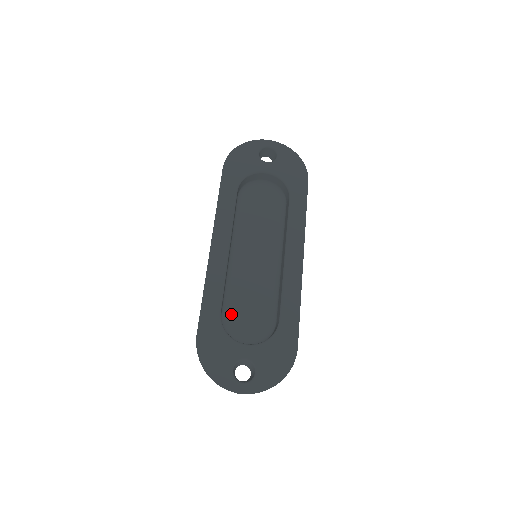
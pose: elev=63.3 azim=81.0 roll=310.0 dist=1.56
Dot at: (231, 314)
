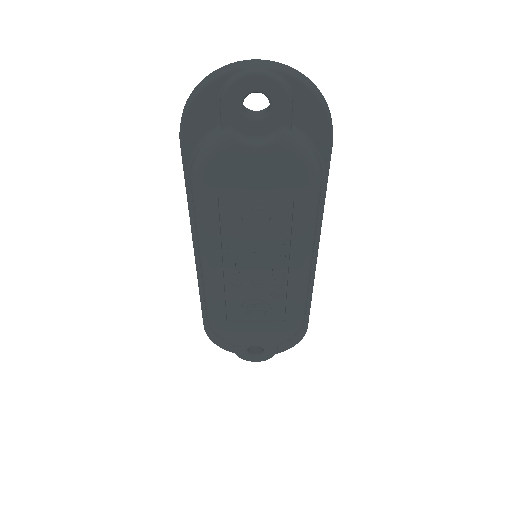
Dot at: occluded
